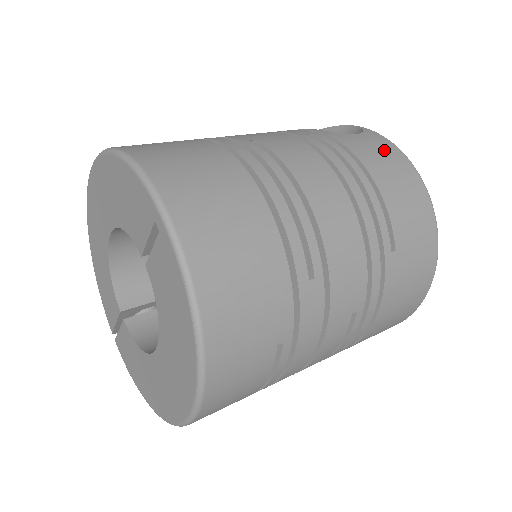
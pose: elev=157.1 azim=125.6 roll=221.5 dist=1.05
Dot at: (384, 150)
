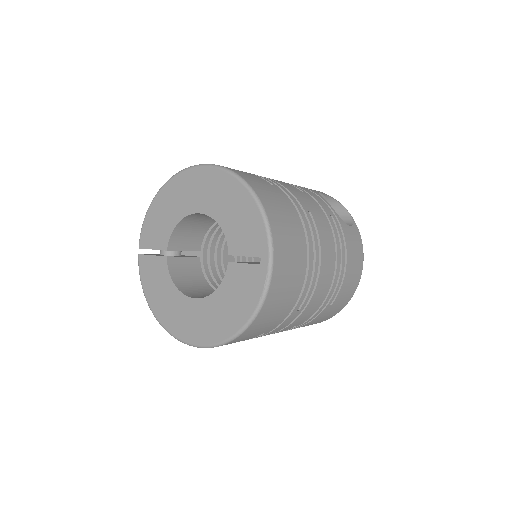
Dot at: (357, 246)
